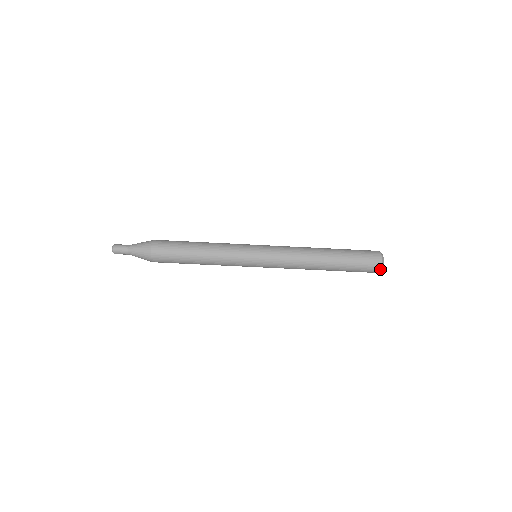
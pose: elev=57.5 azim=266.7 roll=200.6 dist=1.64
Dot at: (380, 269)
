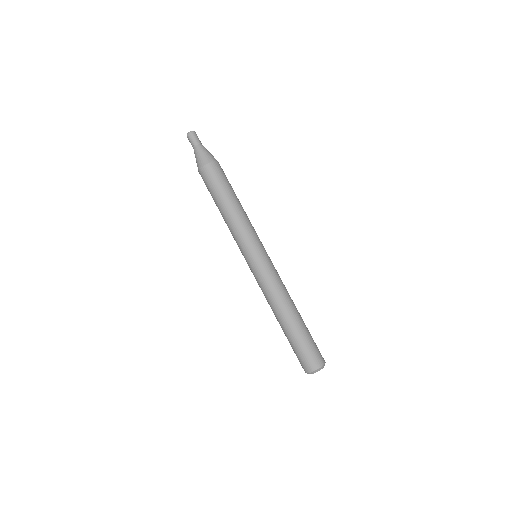
Dot at: (312, 371)
